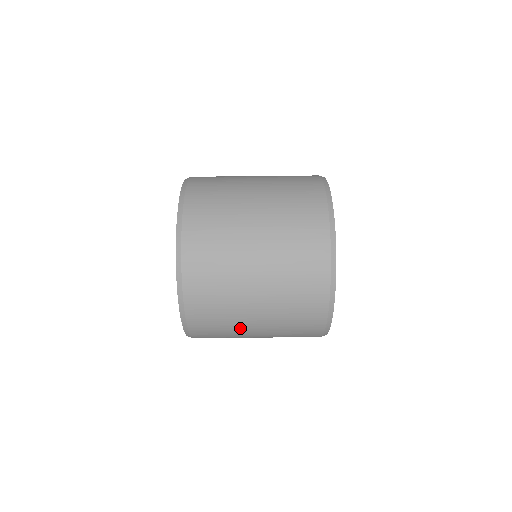
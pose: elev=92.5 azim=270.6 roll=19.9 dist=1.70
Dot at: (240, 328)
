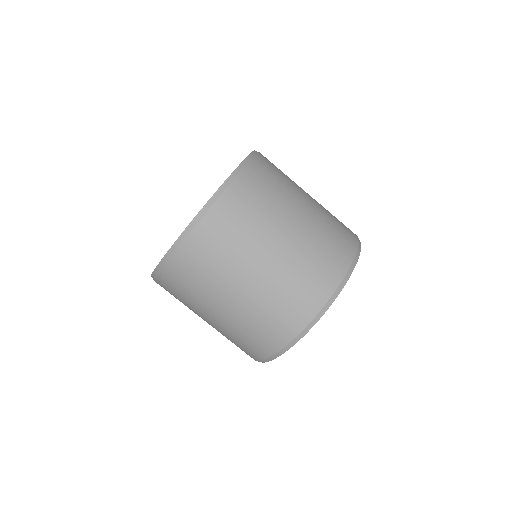
Dot at: (213, 293)
